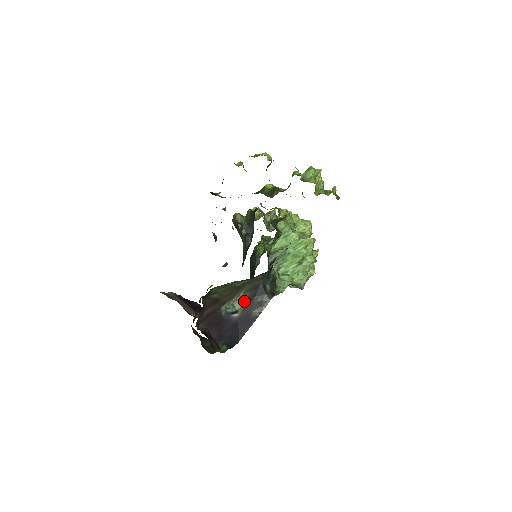
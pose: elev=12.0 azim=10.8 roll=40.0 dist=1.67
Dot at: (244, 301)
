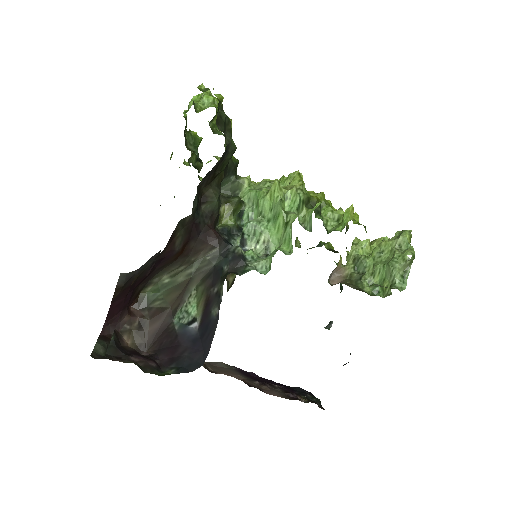
Dot at: (200, 301)
